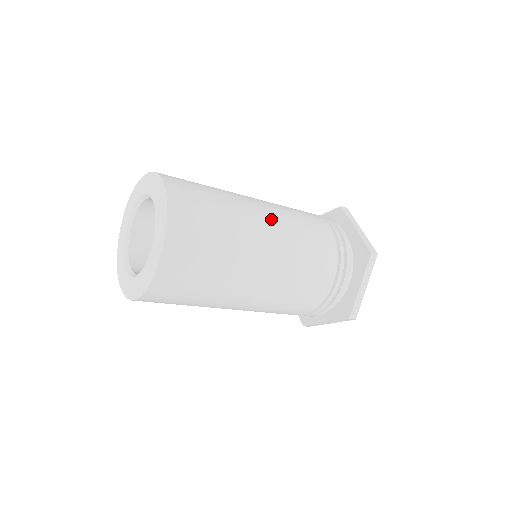
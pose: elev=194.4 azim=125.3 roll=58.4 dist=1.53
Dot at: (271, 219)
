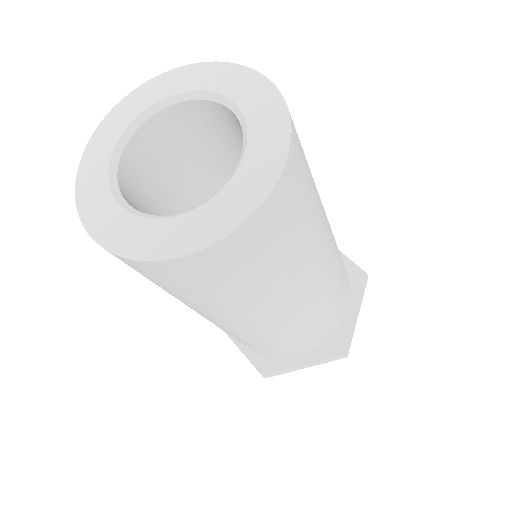
Dot at: occluded
